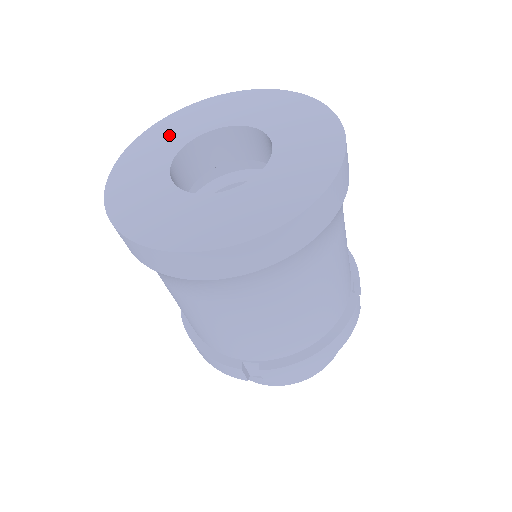
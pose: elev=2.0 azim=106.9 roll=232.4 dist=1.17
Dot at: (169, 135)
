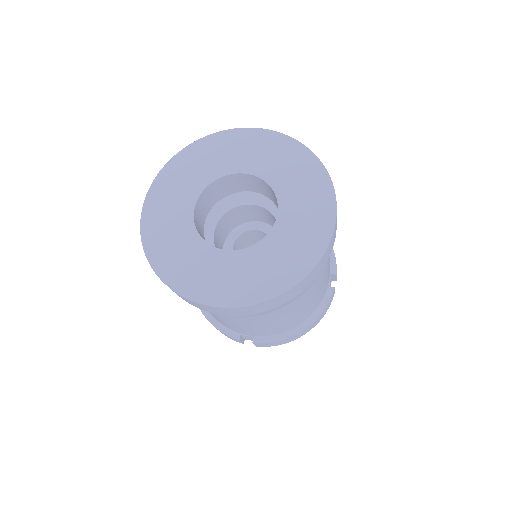
Dot at: (191, 172)
